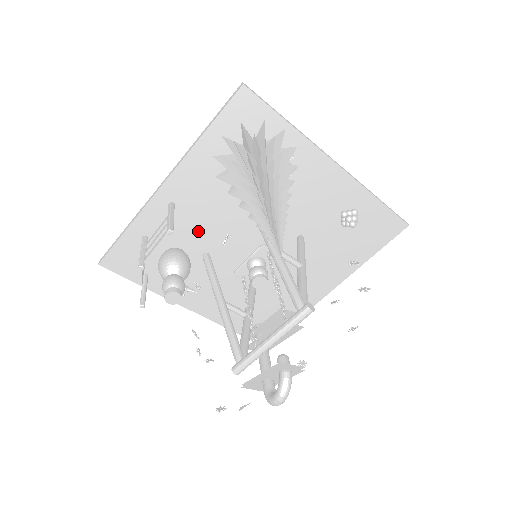
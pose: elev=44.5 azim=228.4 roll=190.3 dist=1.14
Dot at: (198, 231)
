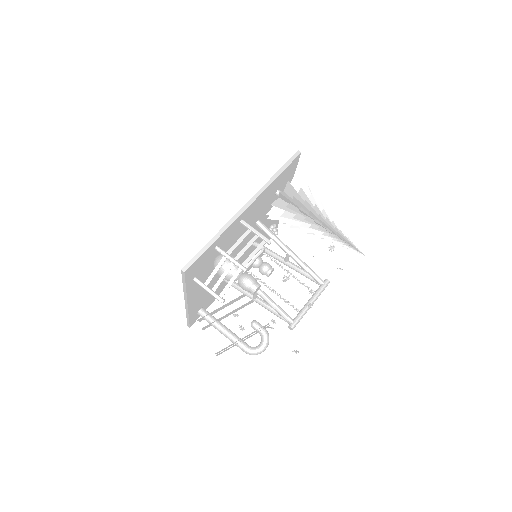
Dot at: (233, 240)
